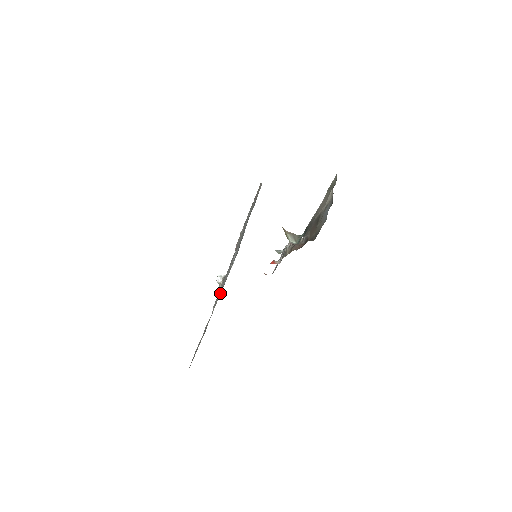
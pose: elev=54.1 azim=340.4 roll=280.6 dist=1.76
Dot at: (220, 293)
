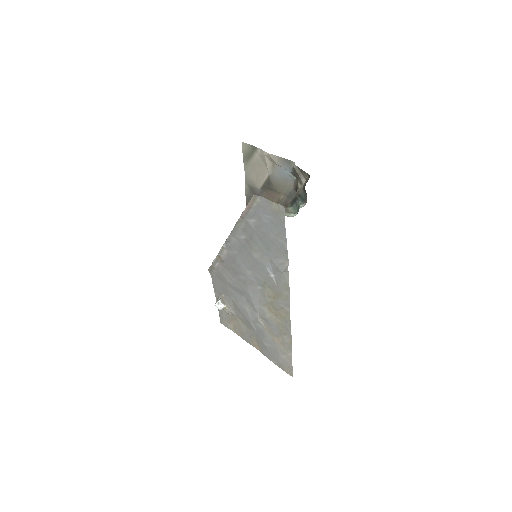
Dot at: (283, 303)
